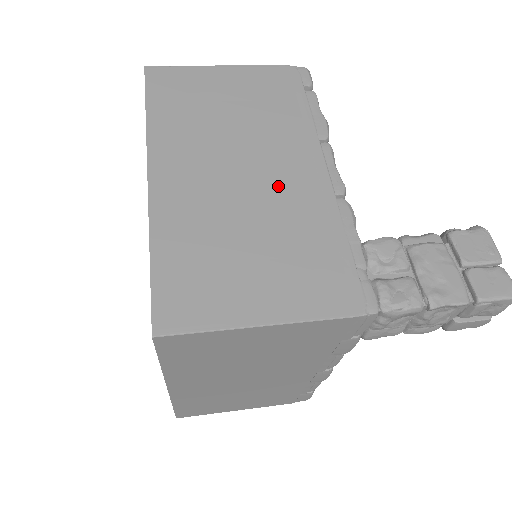
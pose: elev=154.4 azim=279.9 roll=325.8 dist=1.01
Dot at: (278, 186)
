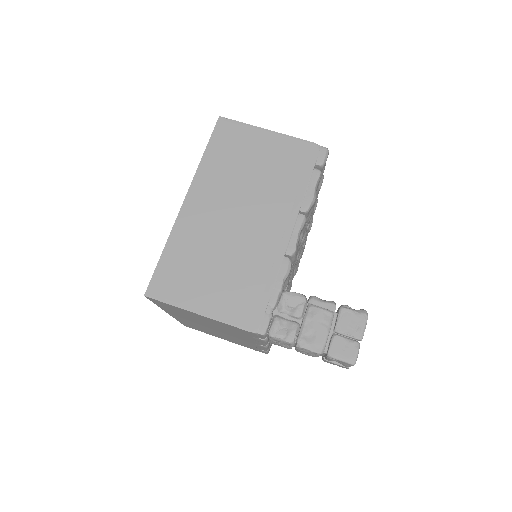
Dot at: (254, 235)
